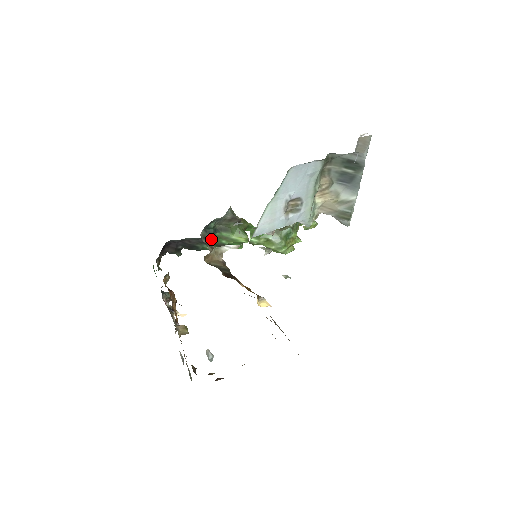
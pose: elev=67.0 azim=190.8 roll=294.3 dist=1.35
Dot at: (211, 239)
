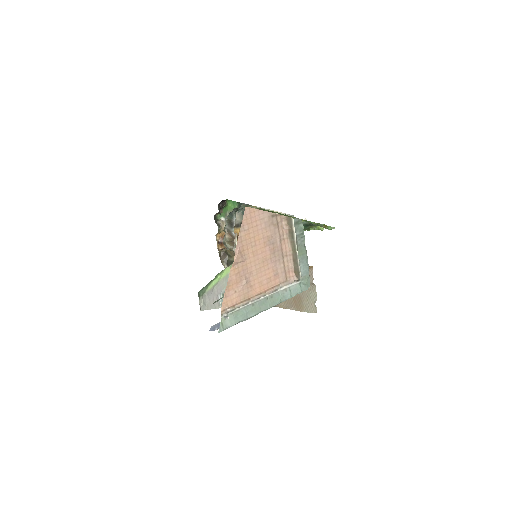
Dot at: occluded
